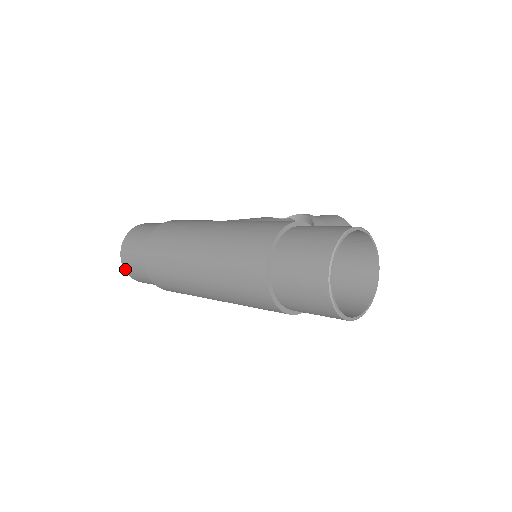
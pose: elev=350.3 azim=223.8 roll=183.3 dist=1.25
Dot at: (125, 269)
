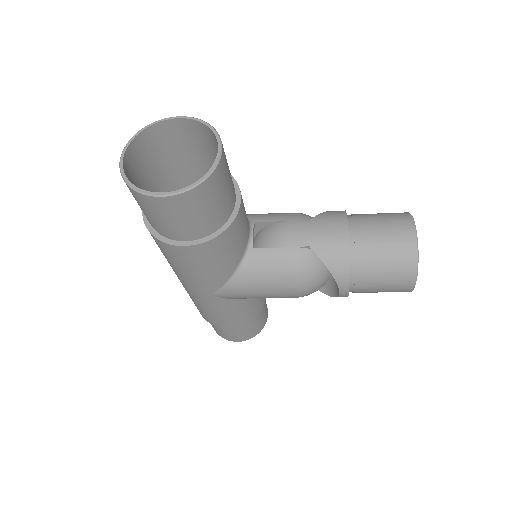
Dot at: occluded
